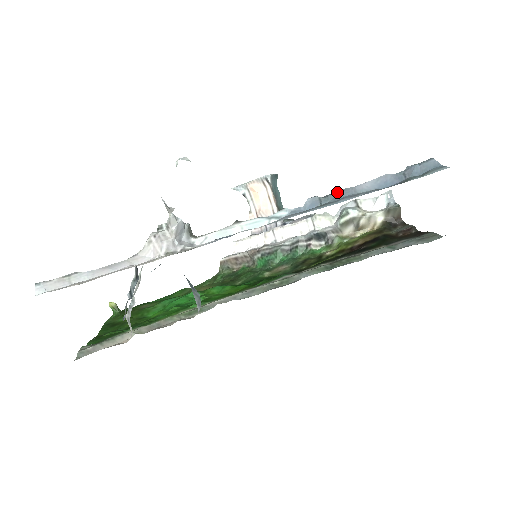
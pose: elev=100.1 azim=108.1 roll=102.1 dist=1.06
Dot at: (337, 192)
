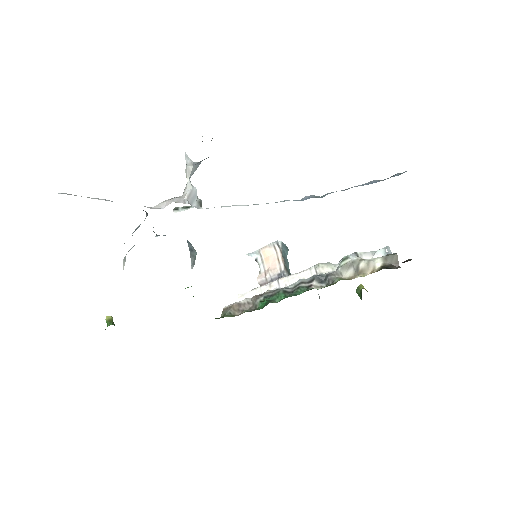
Dot at: (331, 192)
